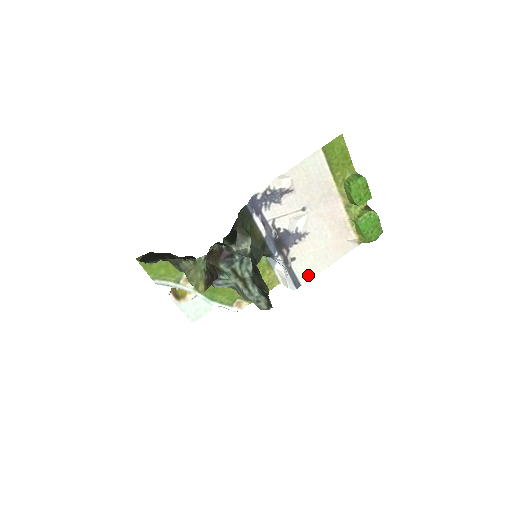
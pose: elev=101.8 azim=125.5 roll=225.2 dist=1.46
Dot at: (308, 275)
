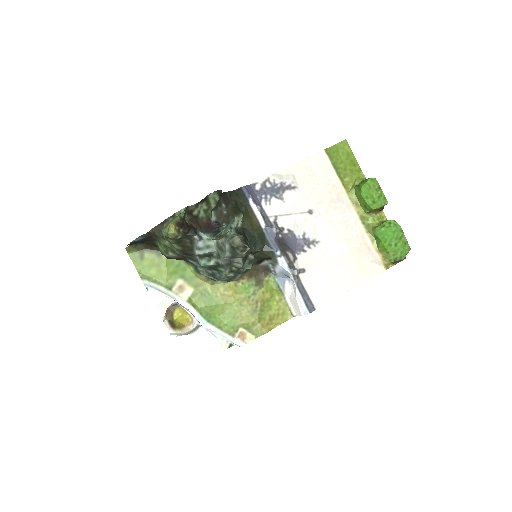
Dot at: (323, 297)
